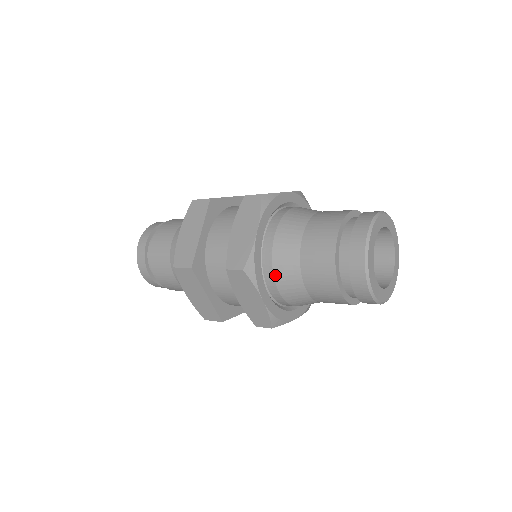
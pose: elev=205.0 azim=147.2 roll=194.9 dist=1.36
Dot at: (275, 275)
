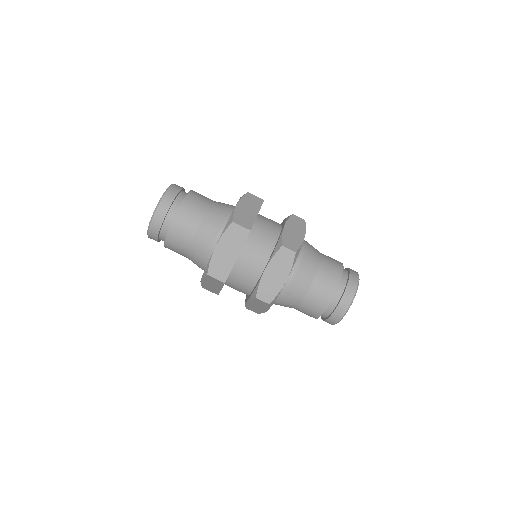
Dot at: (282, 300)
